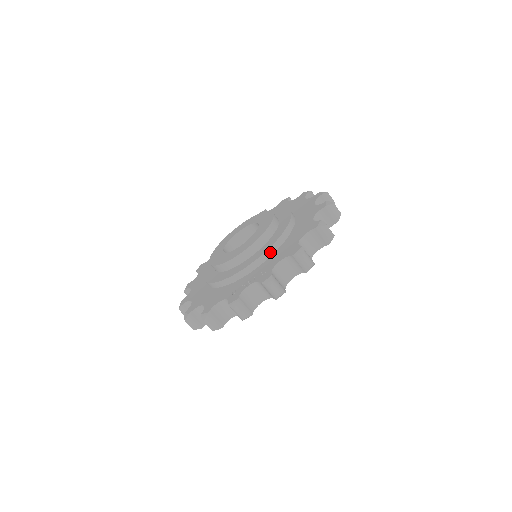
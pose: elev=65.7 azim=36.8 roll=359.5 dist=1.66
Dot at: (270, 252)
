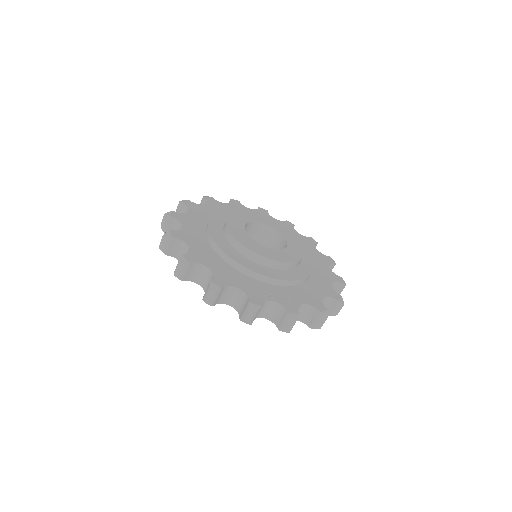
Dot at: (295, 283)
